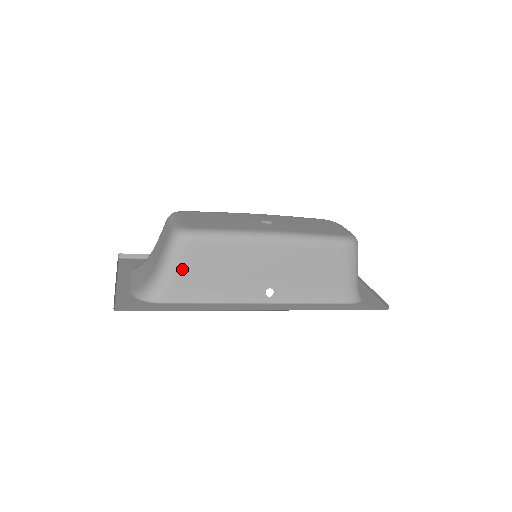
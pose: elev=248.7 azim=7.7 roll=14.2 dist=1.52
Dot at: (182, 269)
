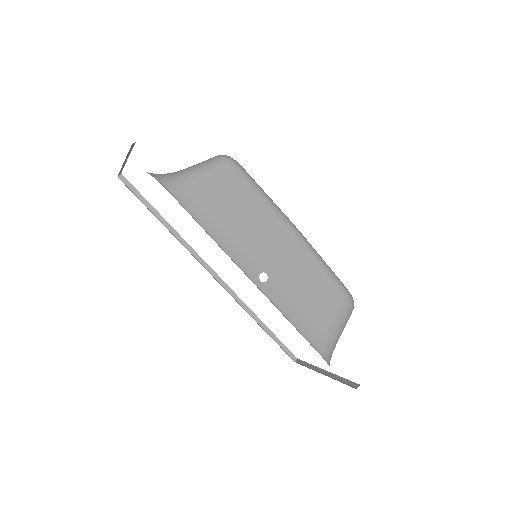
Dot at: (210, 183)
